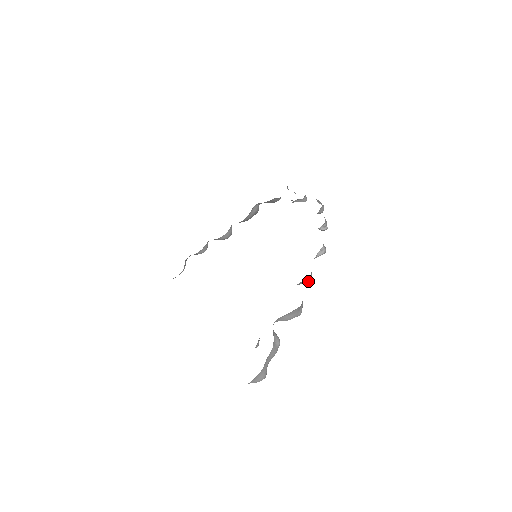
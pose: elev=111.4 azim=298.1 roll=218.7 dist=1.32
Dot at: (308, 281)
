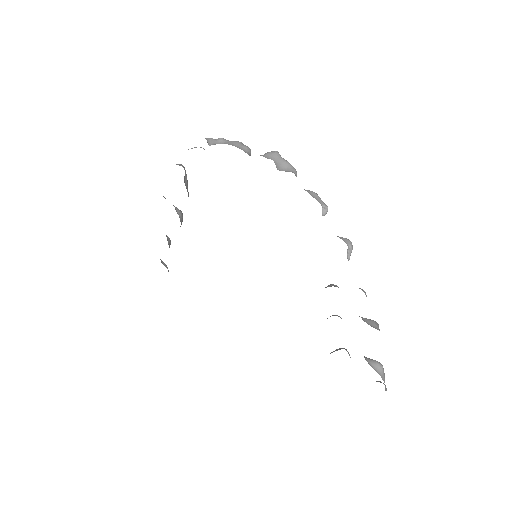
Dot at: occluded
